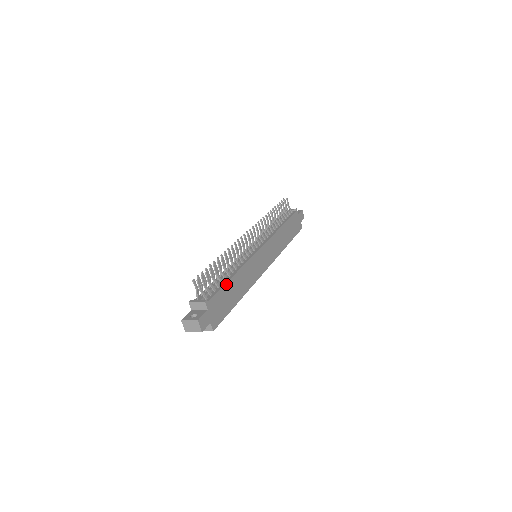
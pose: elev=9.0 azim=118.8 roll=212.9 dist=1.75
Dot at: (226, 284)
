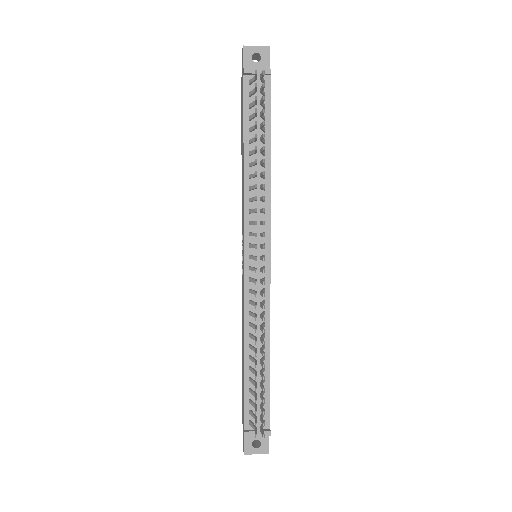
Dot at: occluded
